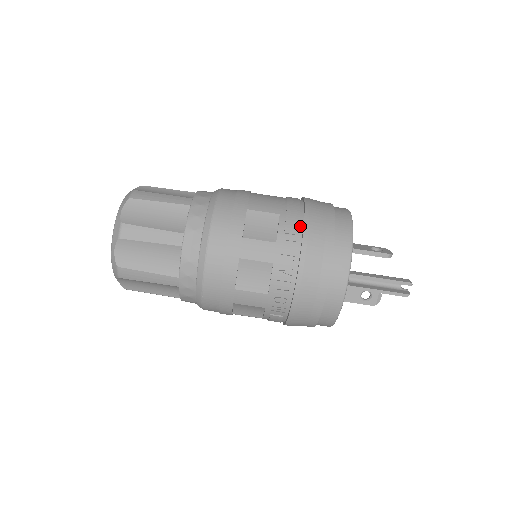
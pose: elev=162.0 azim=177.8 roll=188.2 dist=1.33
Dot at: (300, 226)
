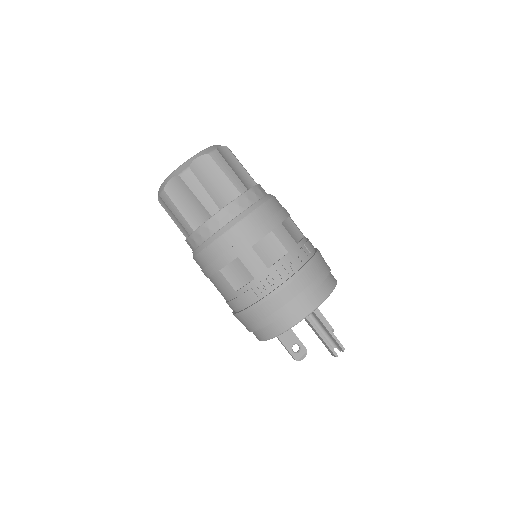
Dot at: (313, 251)
